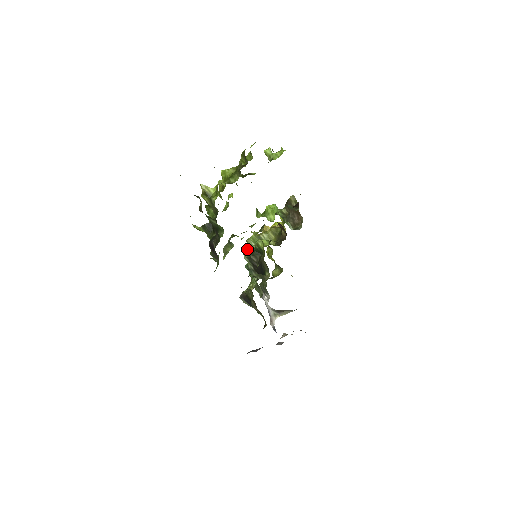
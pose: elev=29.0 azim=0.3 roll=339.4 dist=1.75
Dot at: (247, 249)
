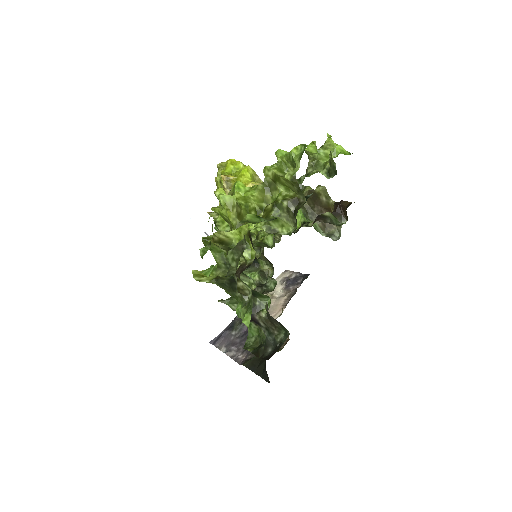
Dot at: occluded
